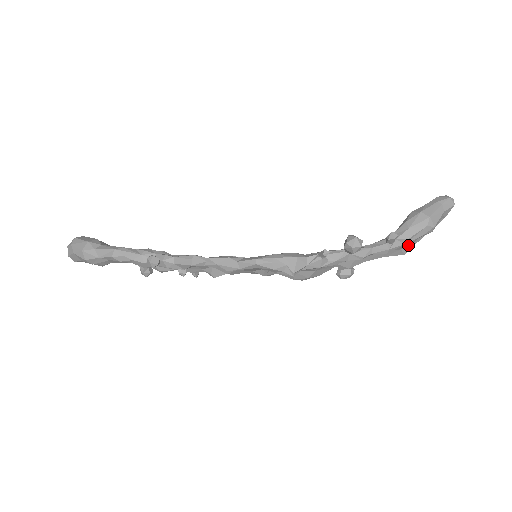
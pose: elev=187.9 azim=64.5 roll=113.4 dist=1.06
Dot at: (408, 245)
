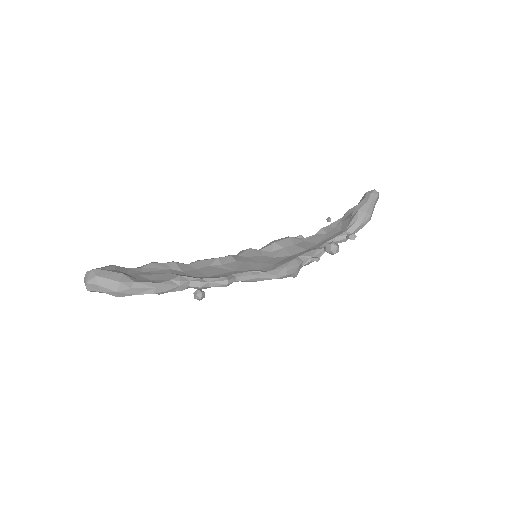
Dot at: occluded
